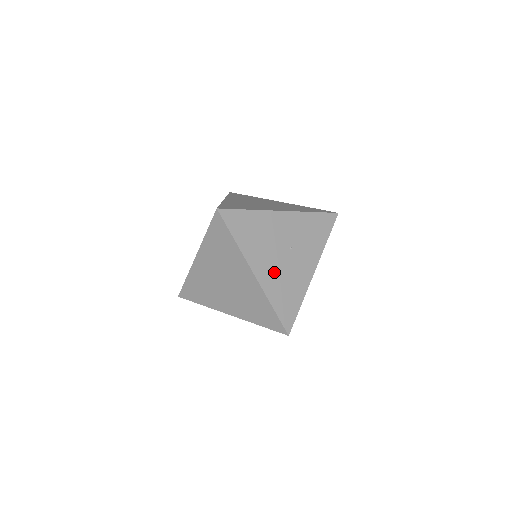
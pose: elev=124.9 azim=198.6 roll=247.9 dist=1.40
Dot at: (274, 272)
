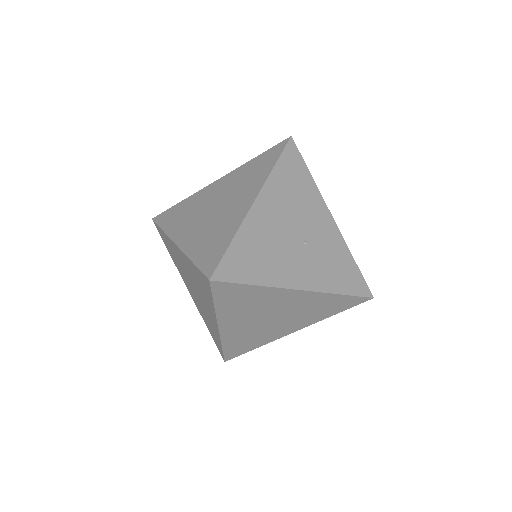
Dot at: (271, 228)
